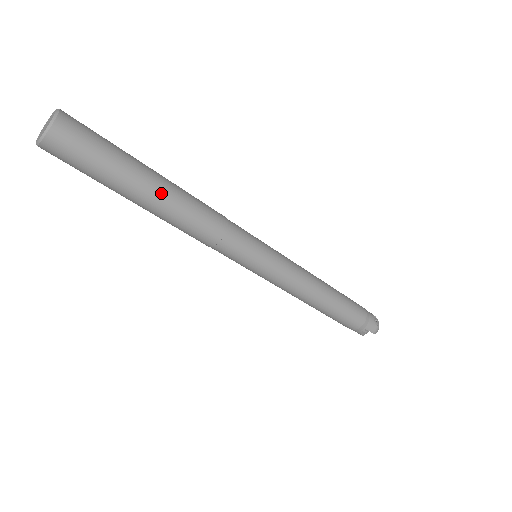
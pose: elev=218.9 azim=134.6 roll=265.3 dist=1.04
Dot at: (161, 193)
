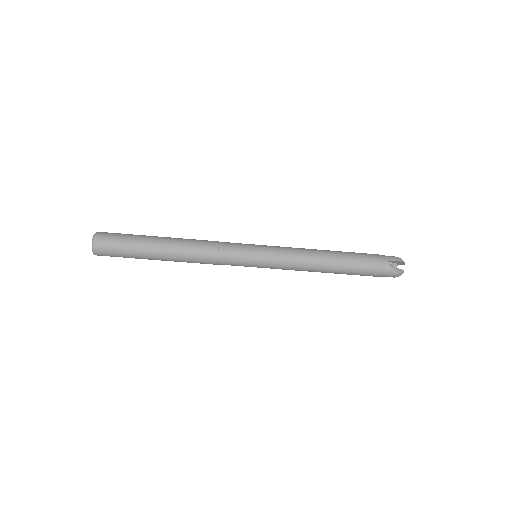
Dot at: (166, 238)
